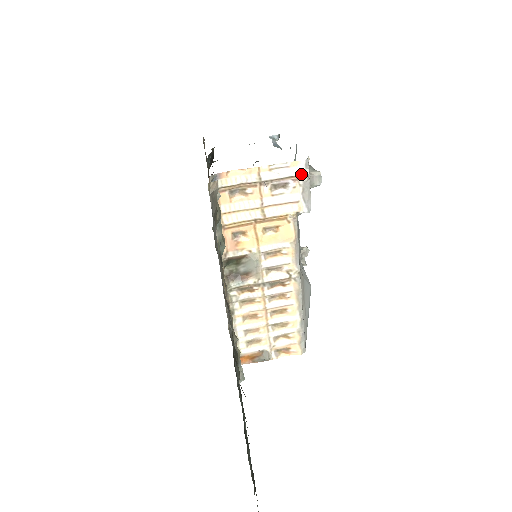
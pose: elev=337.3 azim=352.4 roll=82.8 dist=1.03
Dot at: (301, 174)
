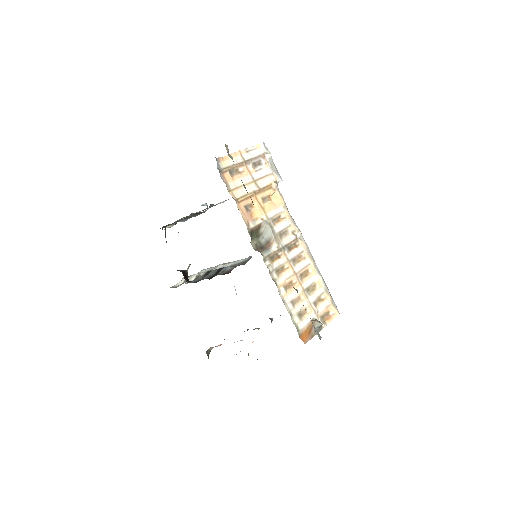
Dot at: (265, 153)
